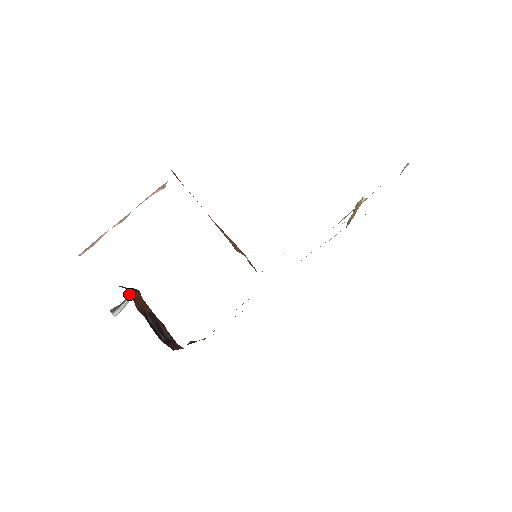
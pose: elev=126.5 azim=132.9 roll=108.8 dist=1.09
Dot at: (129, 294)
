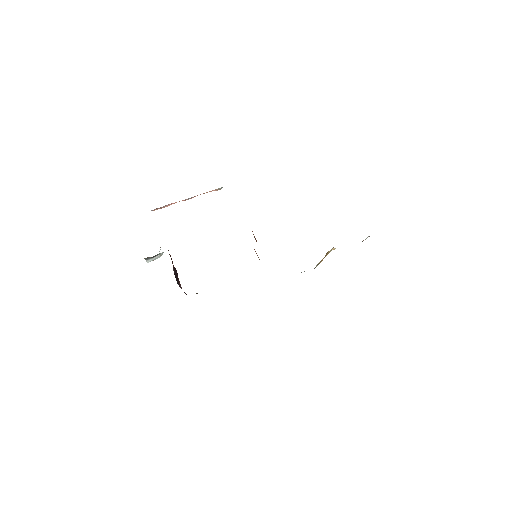
Dot at: occluded
